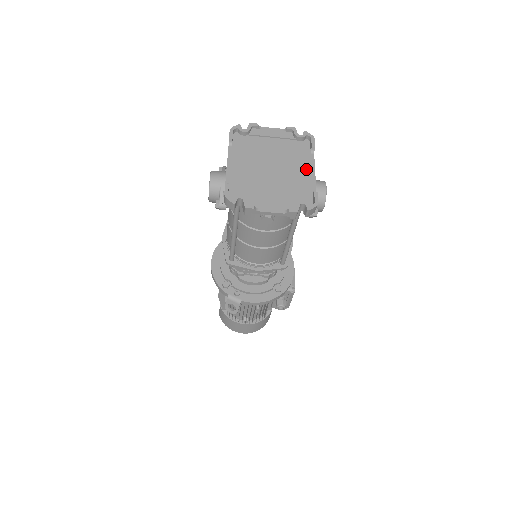
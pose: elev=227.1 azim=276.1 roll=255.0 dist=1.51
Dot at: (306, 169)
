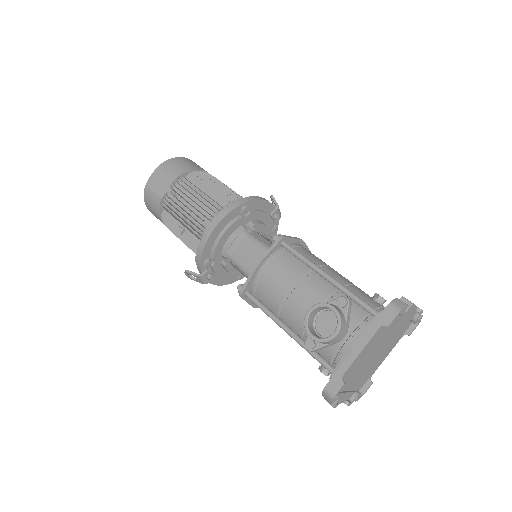
Dot at: (387, 354)
